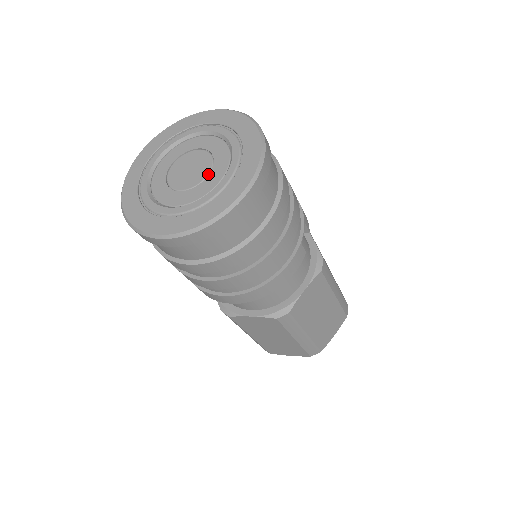
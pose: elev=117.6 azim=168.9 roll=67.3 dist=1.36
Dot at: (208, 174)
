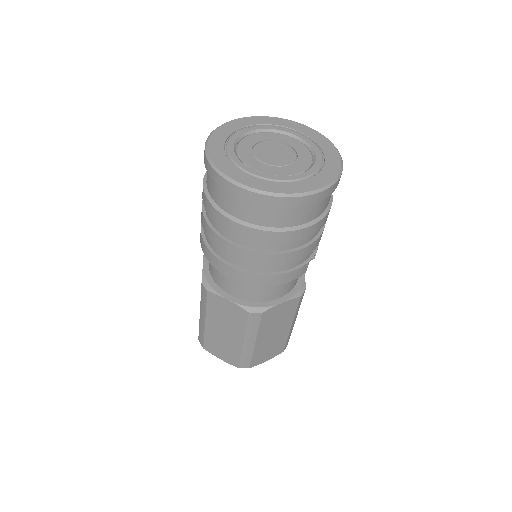
Dot at: (290, 164)
